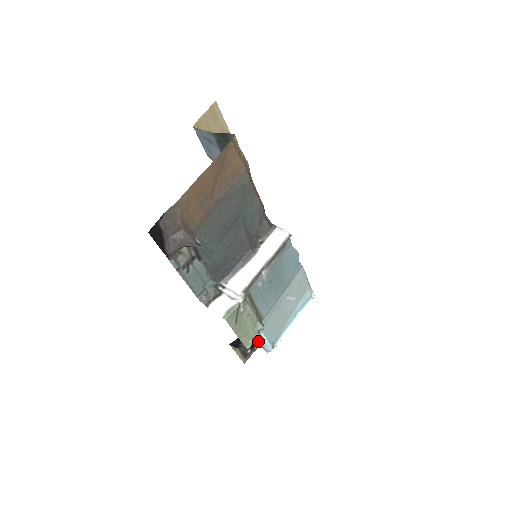
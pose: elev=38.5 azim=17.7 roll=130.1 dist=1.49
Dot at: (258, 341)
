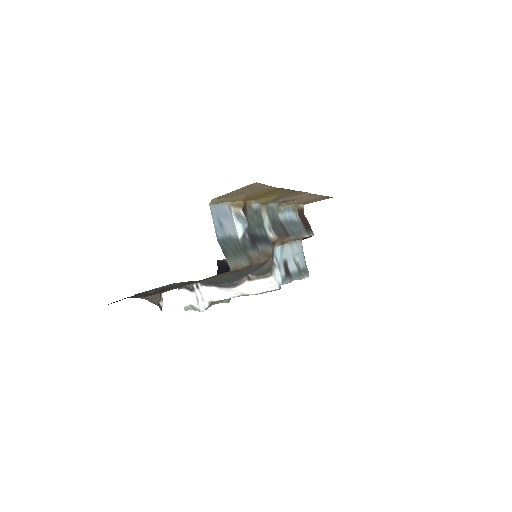
Dot at: occluded
